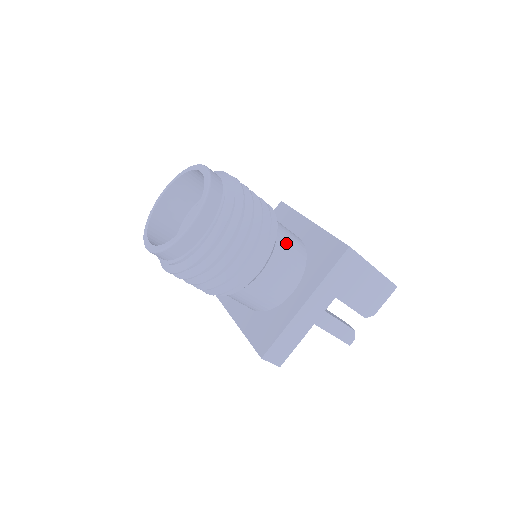
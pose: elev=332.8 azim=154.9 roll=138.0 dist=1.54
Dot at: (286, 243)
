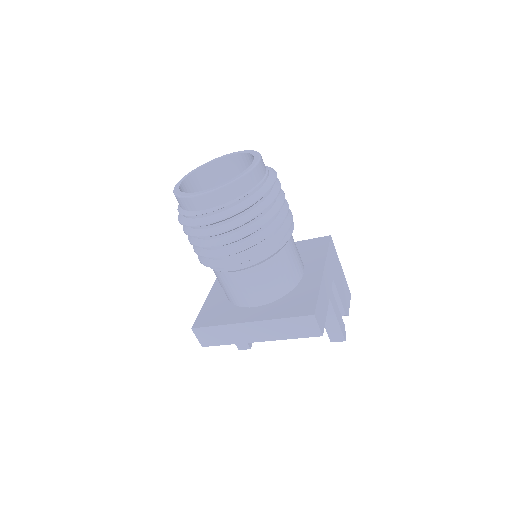
Dot at: occluded
